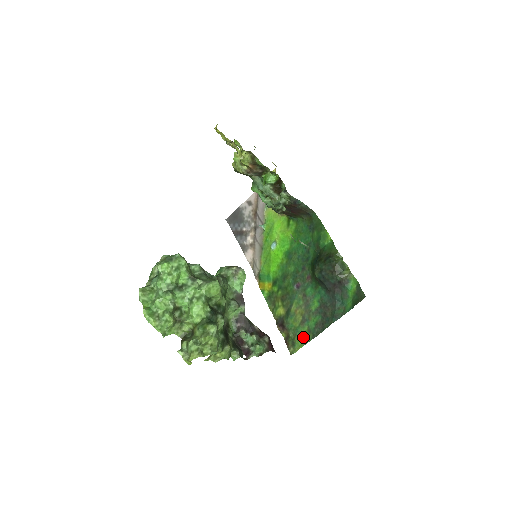
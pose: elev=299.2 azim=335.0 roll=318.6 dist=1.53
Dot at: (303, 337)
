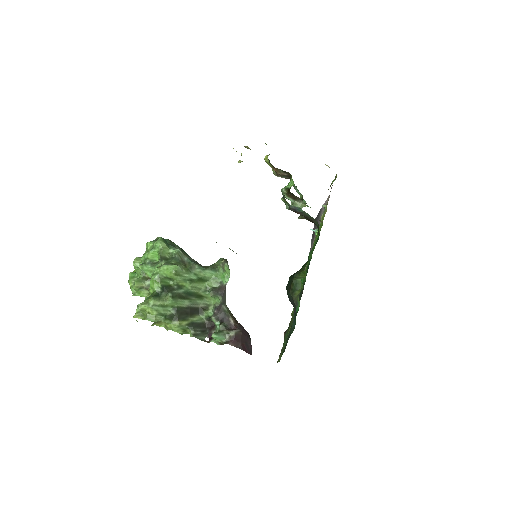
Dot at: (283, 349)
